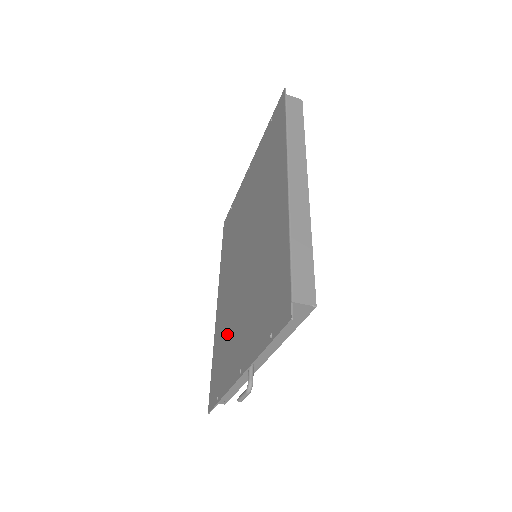
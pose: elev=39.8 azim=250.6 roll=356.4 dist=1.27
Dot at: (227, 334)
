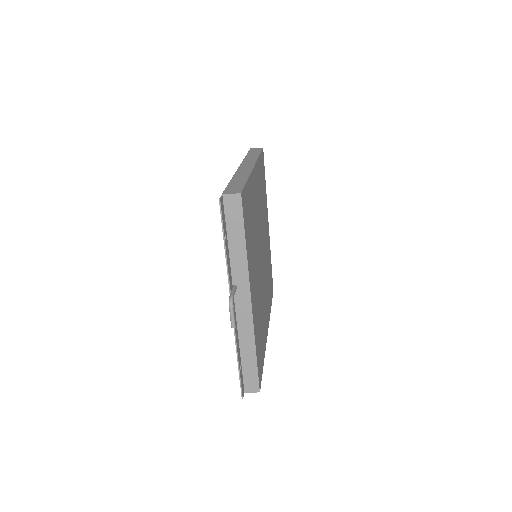
Dot at: occluded
